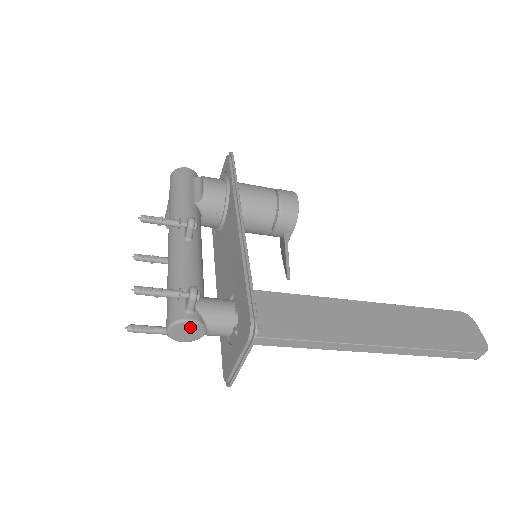
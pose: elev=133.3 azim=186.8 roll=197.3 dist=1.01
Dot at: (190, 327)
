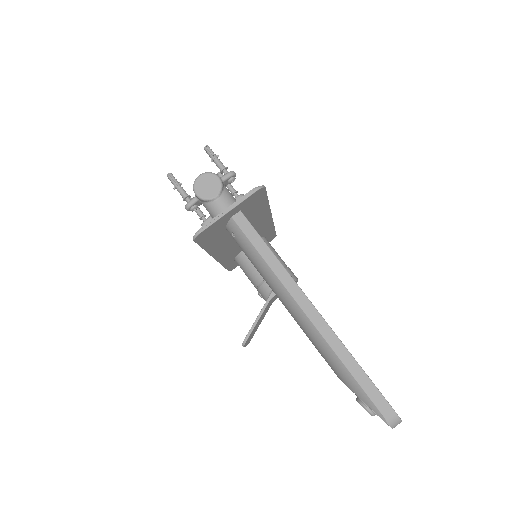
Dot at: (214, 183)
